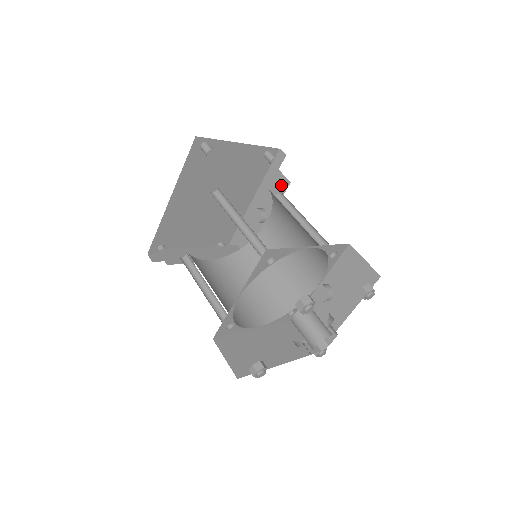
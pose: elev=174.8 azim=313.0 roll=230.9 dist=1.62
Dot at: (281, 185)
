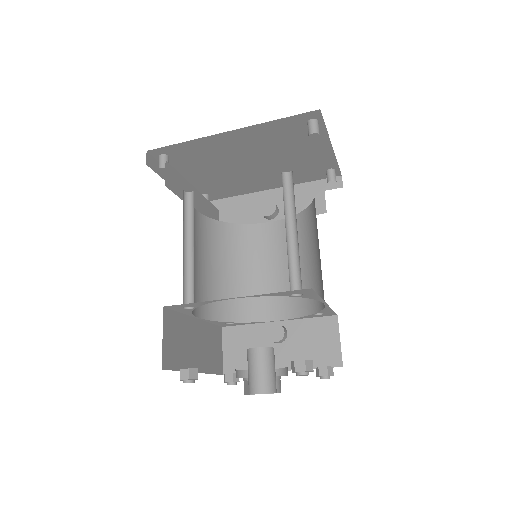
Dot at: (315, 206)
